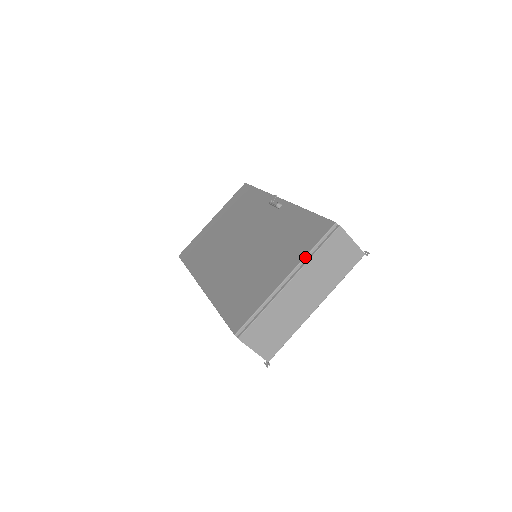
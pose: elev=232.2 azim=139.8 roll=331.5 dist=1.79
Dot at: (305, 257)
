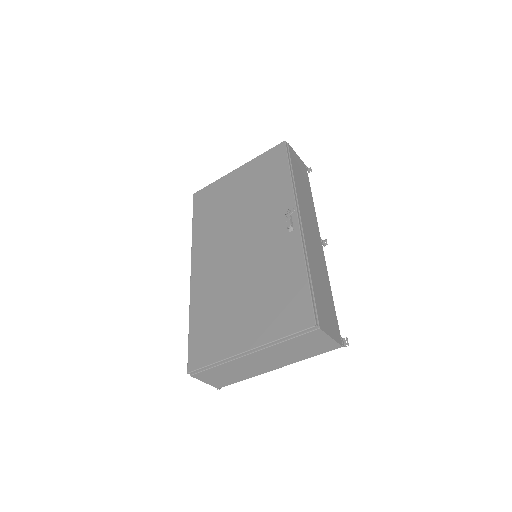
Dot at: (272, 342)
